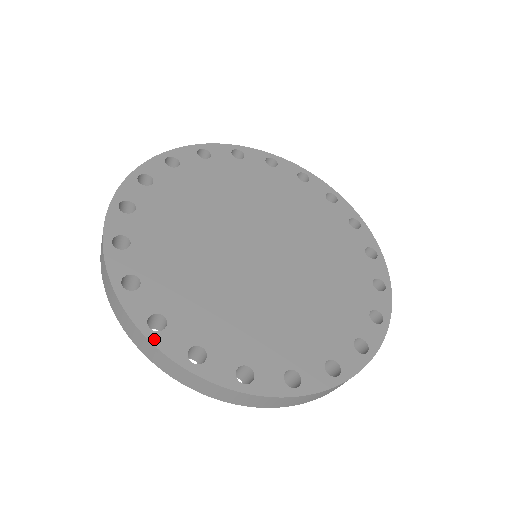
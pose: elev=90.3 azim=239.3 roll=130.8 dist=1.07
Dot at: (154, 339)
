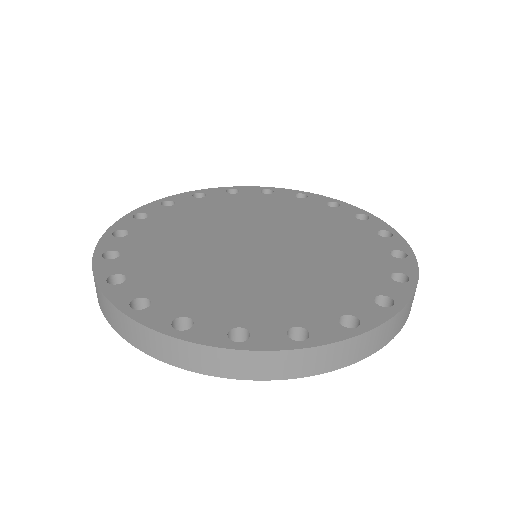
Dot at: (186, 337)
